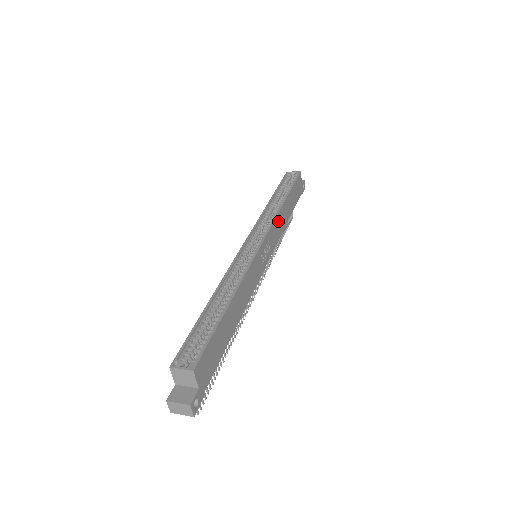
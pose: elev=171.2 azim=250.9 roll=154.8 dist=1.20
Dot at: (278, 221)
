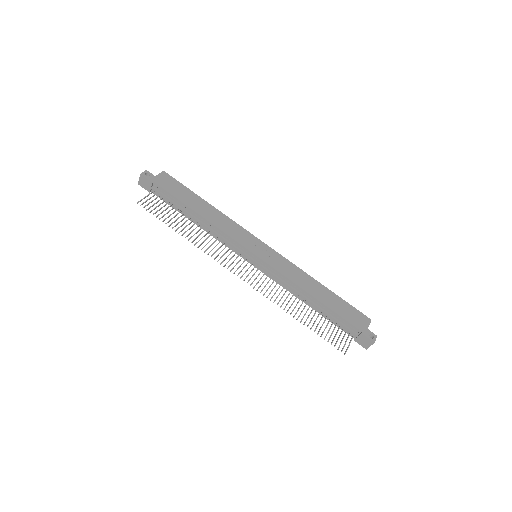
Dot at: (296, 271)
